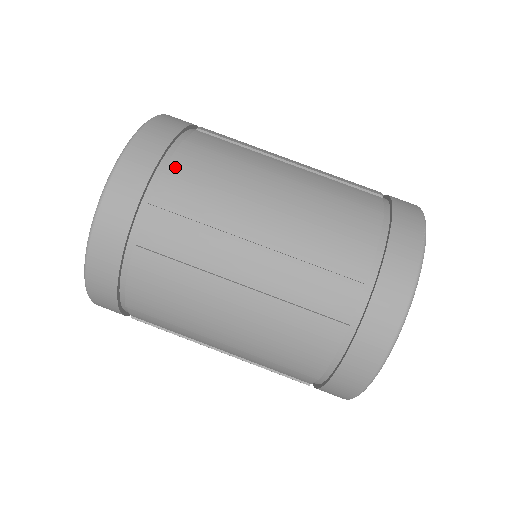
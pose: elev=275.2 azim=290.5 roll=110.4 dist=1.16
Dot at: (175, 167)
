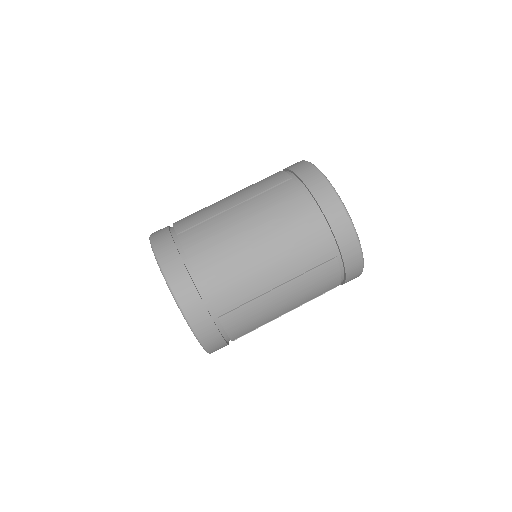
Dot at: (177, 223)
